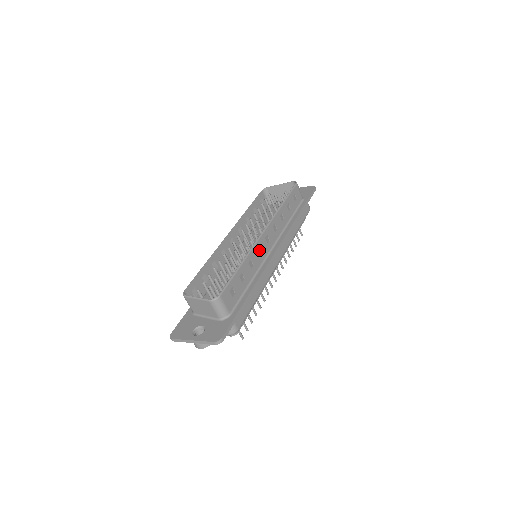
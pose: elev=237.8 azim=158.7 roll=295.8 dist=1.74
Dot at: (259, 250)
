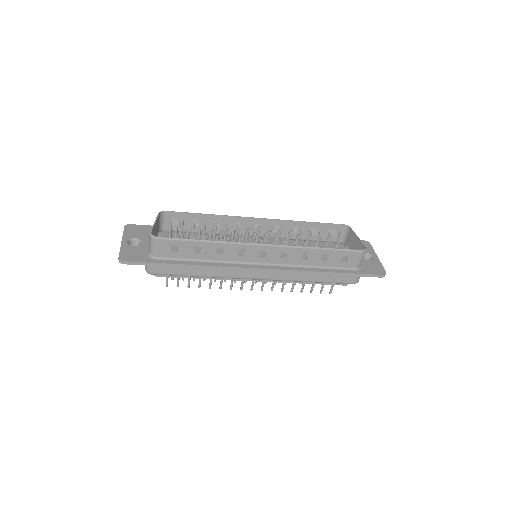
Dot at: (243, 251)
